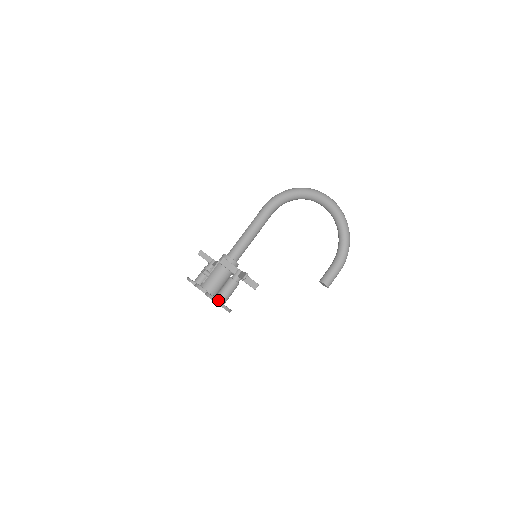
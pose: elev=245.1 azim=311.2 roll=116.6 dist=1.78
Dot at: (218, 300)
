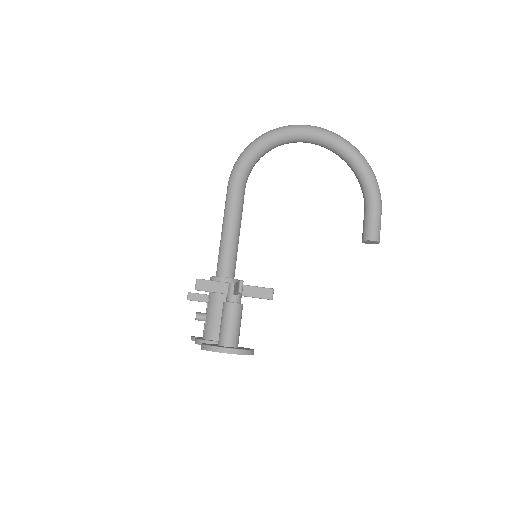
Dot at: (224, 346)
